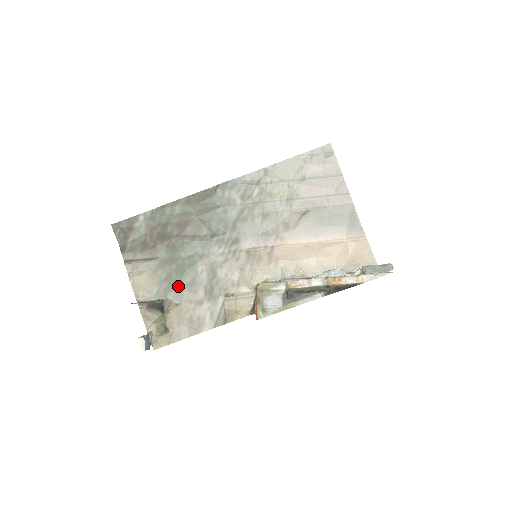
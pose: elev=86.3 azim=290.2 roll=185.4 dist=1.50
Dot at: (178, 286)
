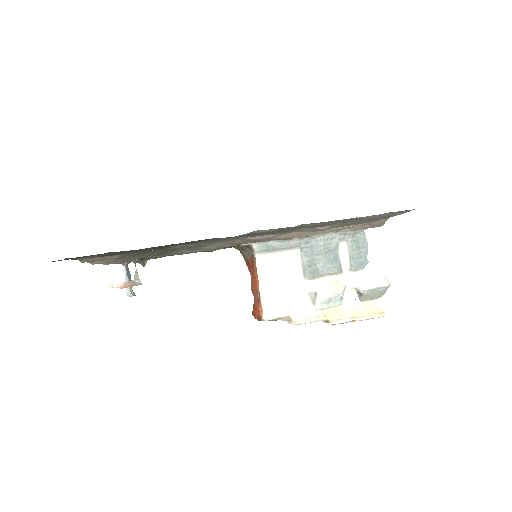
Dot at: (155, 255)
